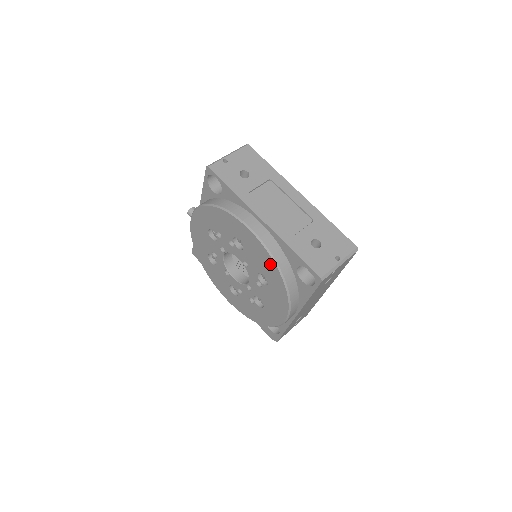
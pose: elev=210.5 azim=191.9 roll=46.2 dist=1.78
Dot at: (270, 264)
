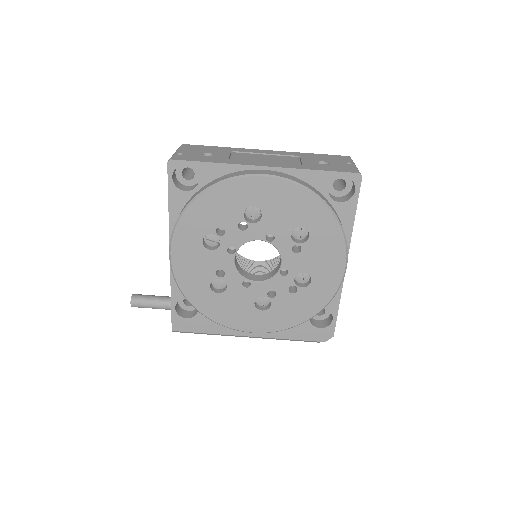
Dot at: (304, 200)
